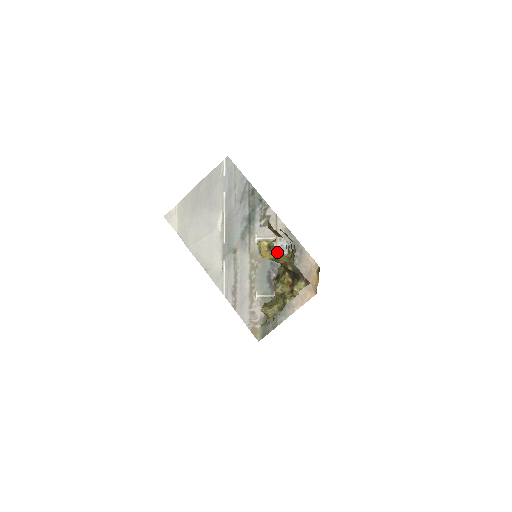
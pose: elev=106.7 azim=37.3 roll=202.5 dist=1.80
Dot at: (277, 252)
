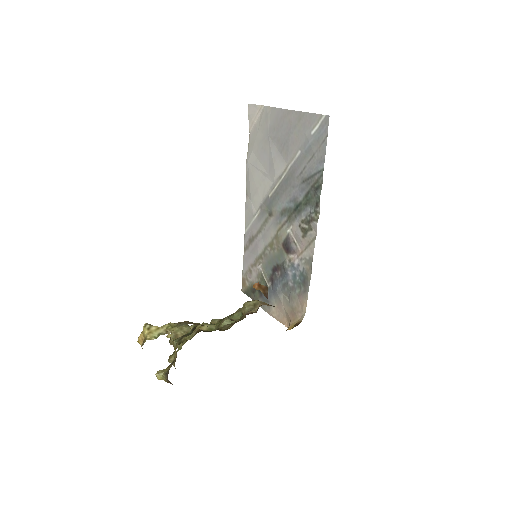
Dot at: occluded
